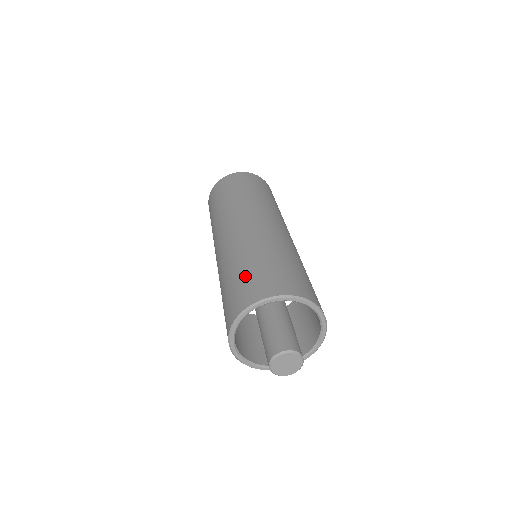
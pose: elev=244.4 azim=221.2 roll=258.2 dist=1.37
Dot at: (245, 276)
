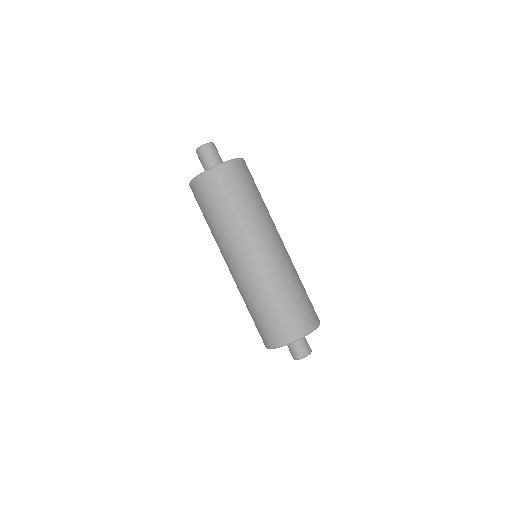
Dot at: (265, 322)
